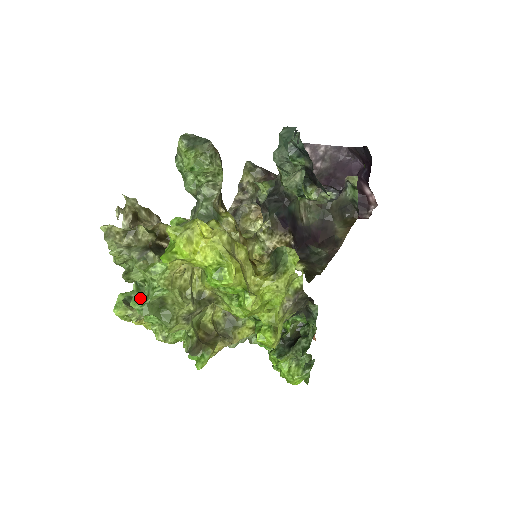
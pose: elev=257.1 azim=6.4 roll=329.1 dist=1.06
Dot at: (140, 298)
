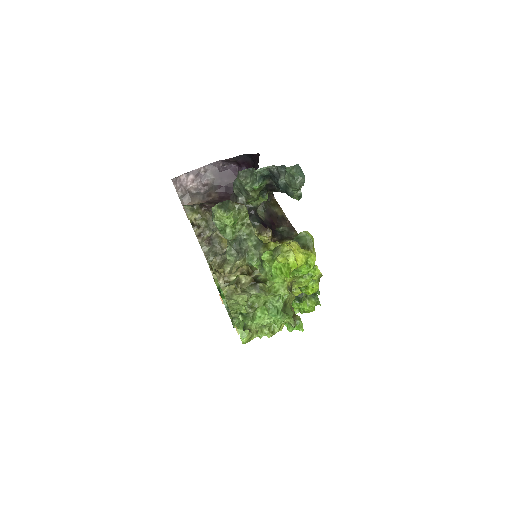
Dot at: (273, 312)
